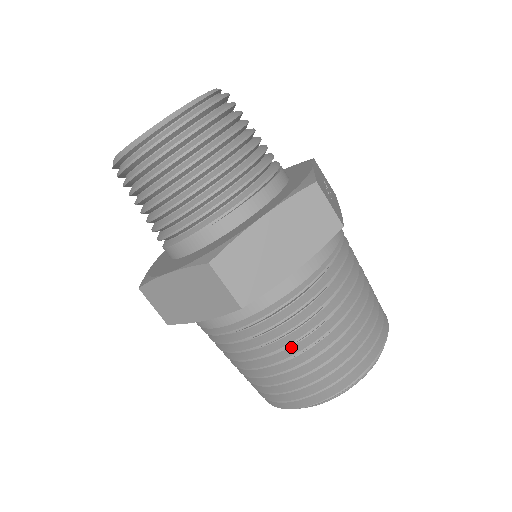
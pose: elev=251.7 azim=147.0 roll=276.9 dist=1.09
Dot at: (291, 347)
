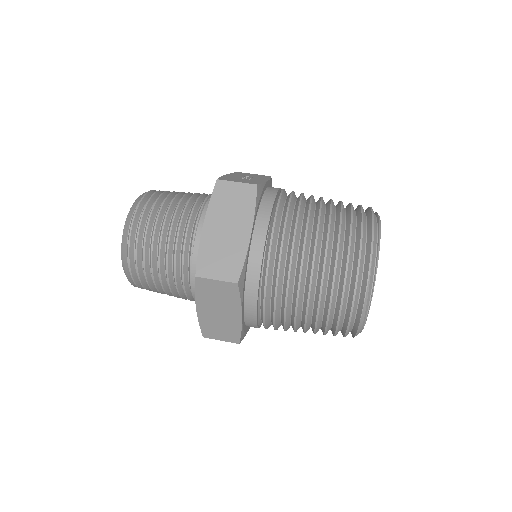
Dot at: (306, 281)
